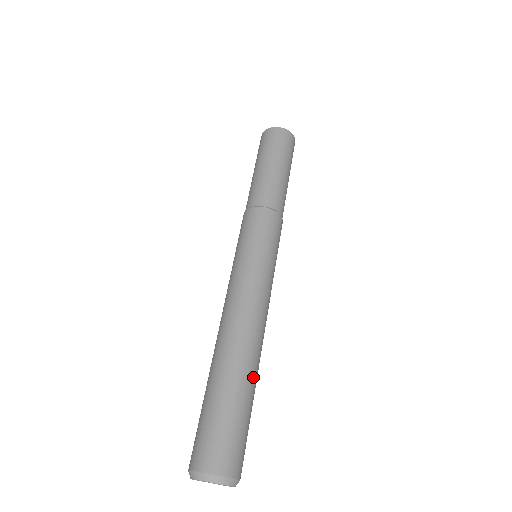
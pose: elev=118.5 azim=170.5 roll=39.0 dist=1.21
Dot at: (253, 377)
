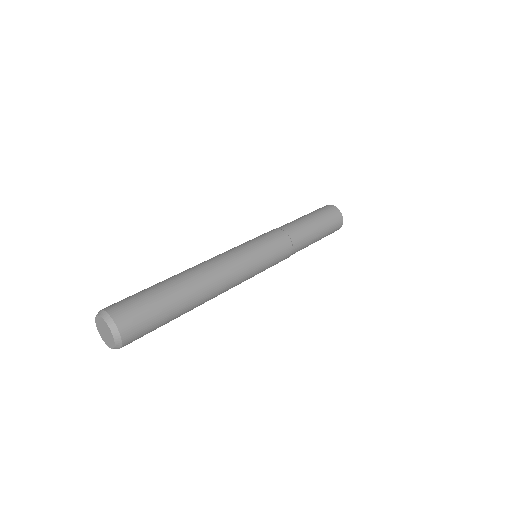
Dot at: (188, 308)
